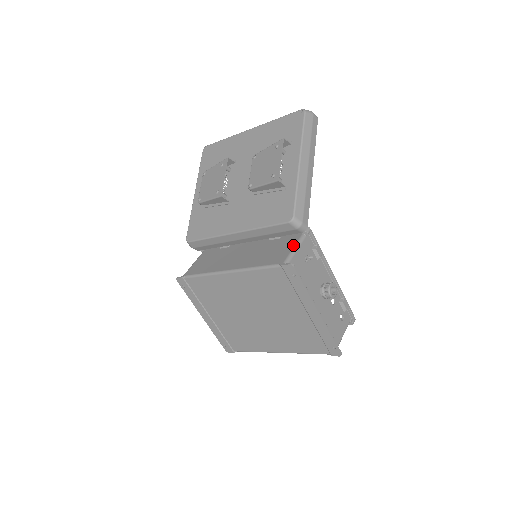
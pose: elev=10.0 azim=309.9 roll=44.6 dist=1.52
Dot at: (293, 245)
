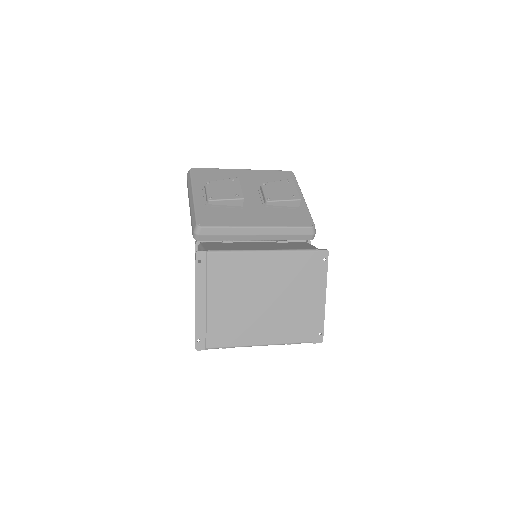
Dot at: (310, 245)
